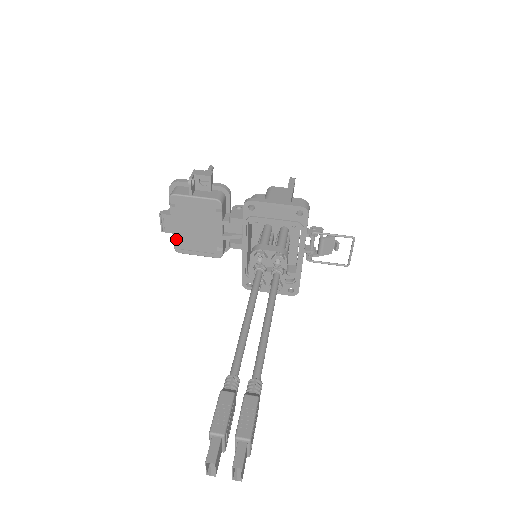
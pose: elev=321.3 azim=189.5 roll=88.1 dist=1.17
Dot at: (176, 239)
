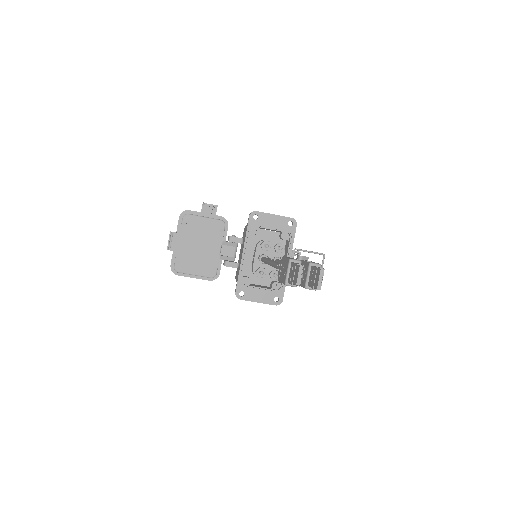
Dot at: (178, 257)
